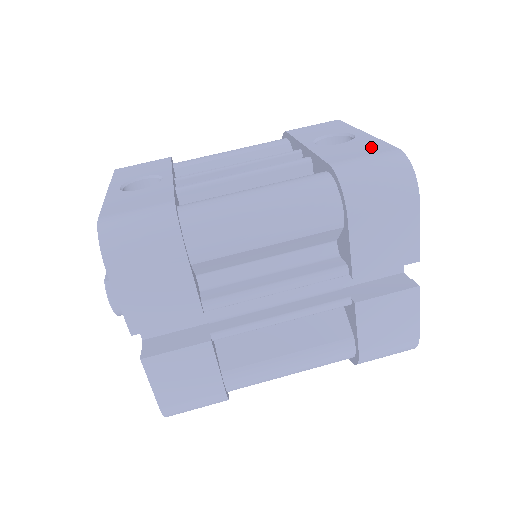
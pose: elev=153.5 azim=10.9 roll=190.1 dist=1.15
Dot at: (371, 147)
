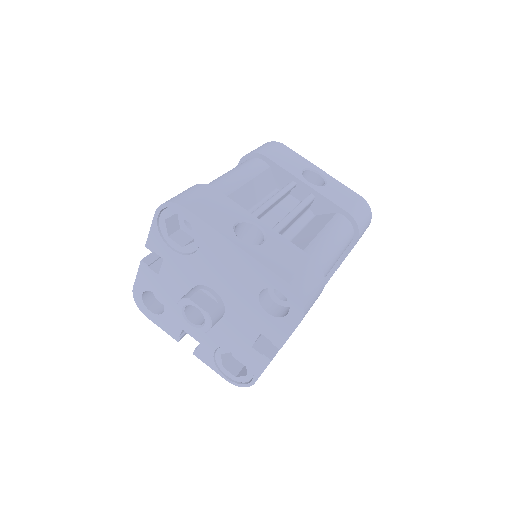
Dot at: (348, 193)
